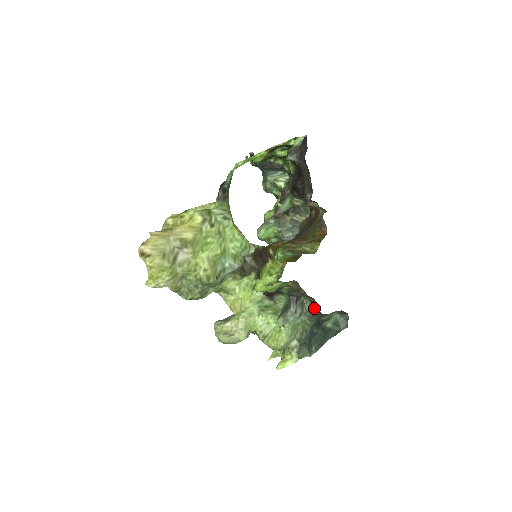
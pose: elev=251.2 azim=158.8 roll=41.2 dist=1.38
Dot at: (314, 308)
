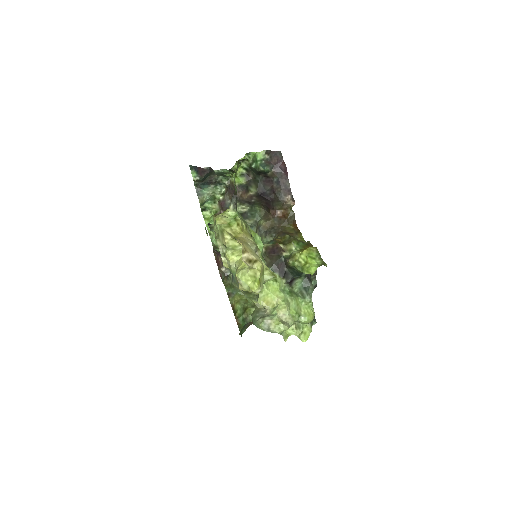
Dot at: (314, 283)
